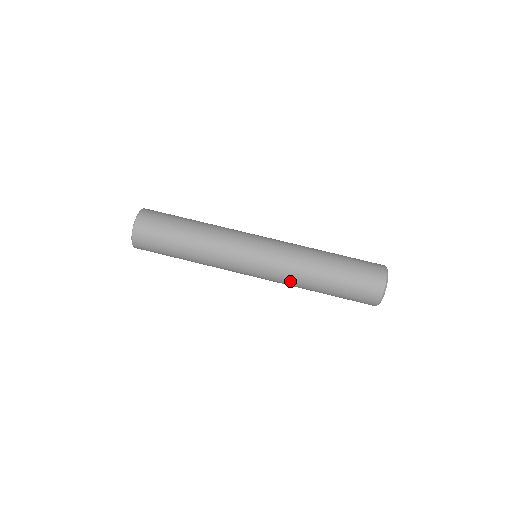
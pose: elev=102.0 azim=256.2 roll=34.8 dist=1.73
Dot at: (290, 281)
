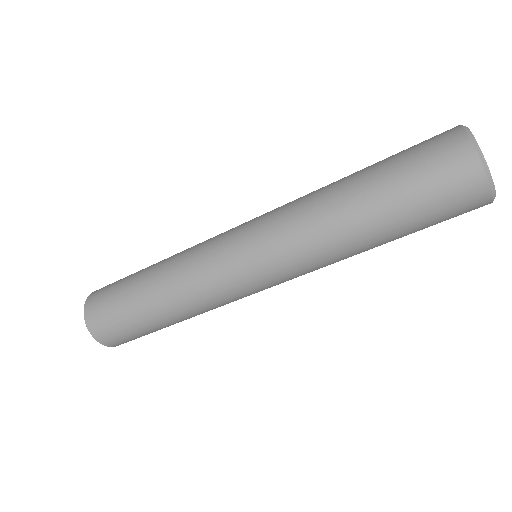
Dot at: occluded
